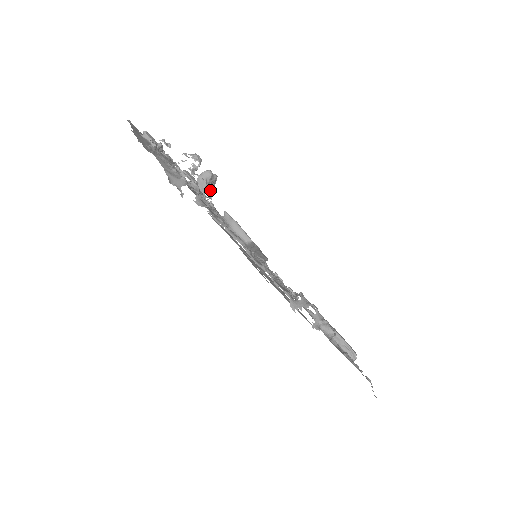
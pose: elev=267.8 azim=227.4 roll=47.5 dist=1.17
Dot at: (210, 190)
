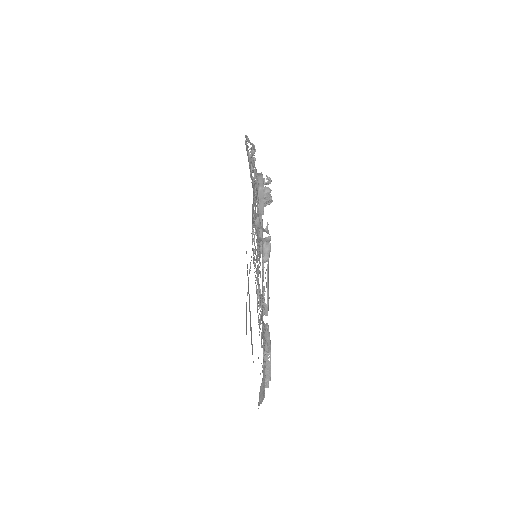
Dot at: occluded
